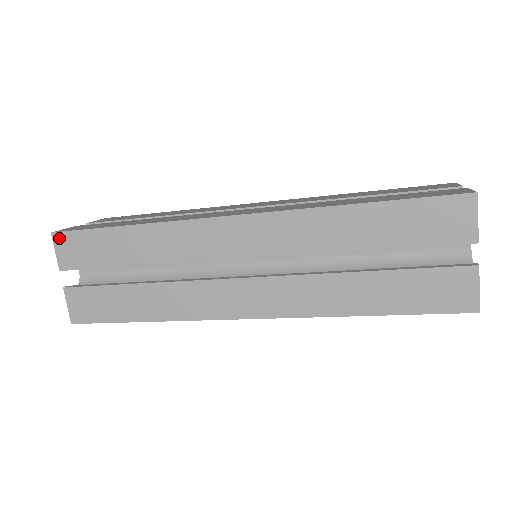
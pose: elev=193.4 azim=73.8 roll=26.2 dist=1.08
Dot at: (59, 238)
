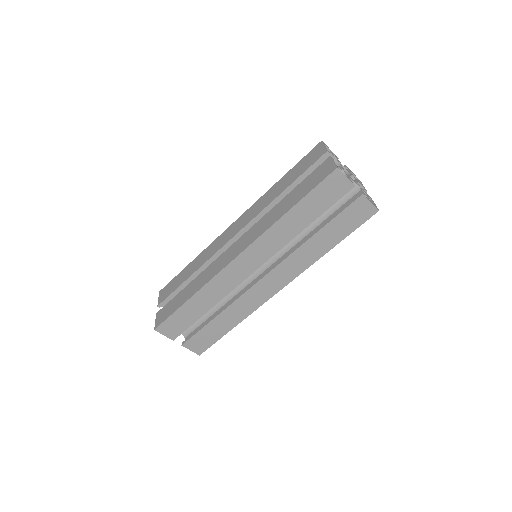
Dot at: (162, 291)
